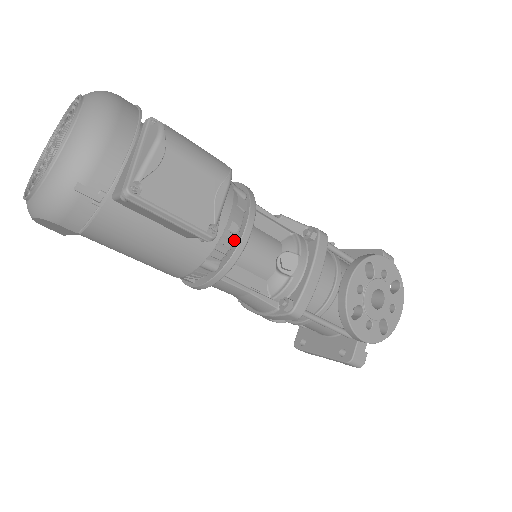
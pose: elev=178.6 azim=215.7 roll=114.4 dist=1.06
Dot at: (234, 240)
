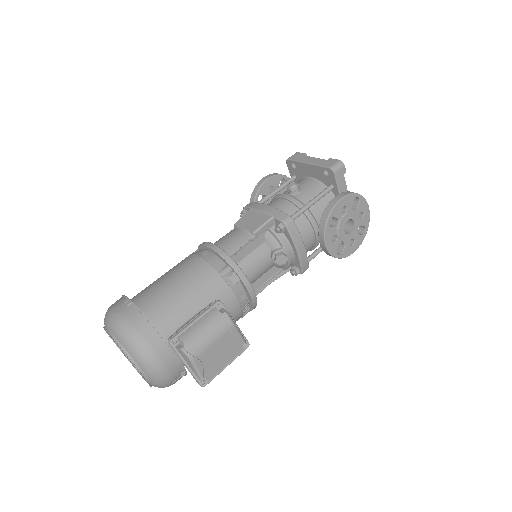
Dot at: (247, 296)
